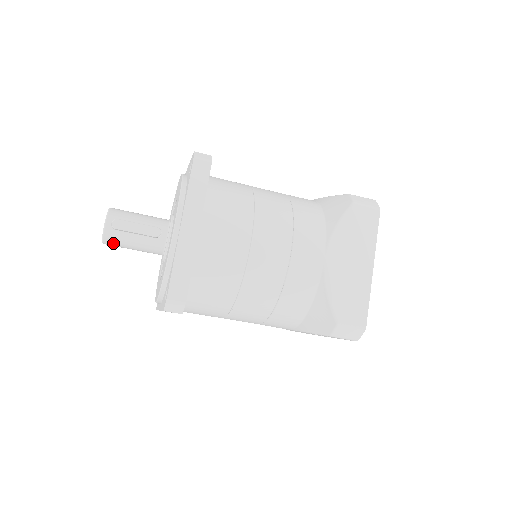
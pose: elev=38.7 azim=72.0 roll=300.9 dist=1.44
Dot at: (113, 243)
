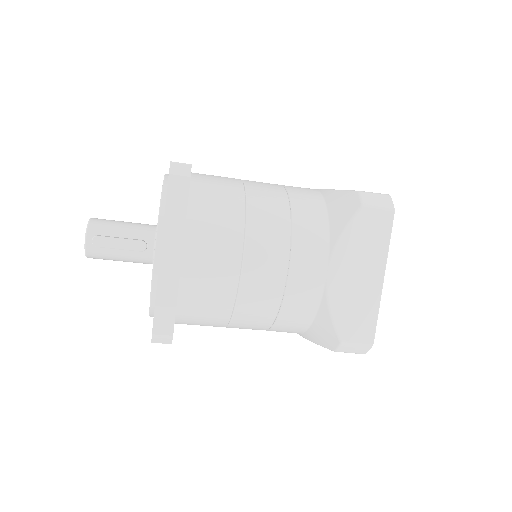
Dot at: (98, 258)
